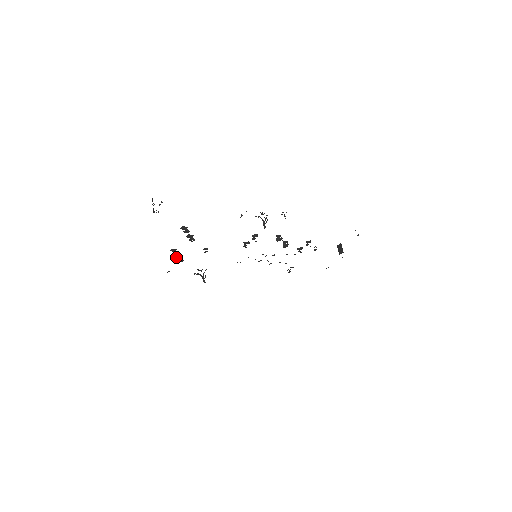
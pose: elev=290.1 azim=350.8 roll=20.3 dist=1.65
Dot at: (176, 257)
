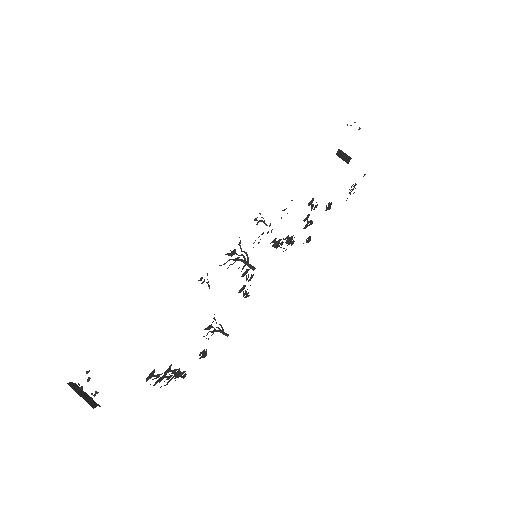
Dot at: occluded
